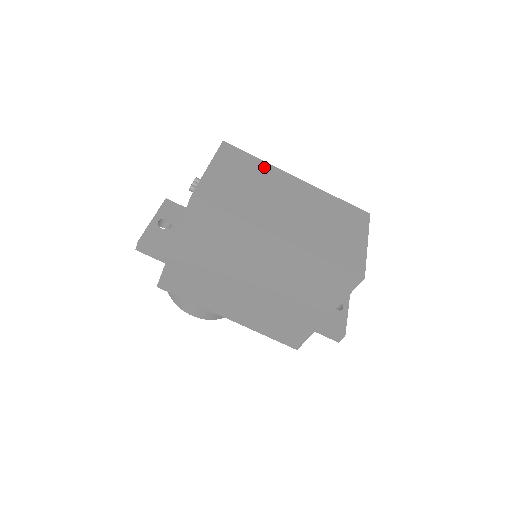
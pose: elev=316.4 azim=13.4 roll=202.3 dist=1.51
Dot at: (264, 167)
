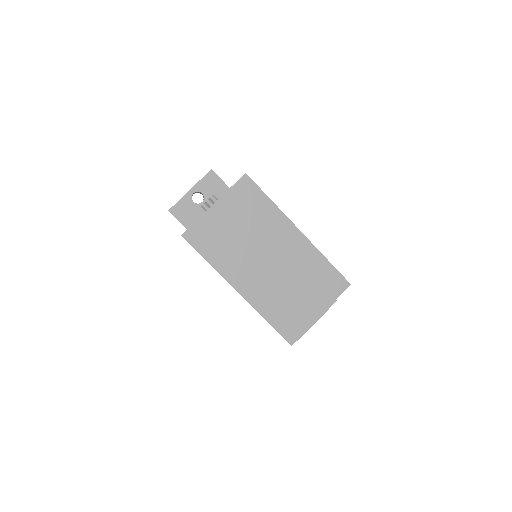
Dot at: (270, 212)
